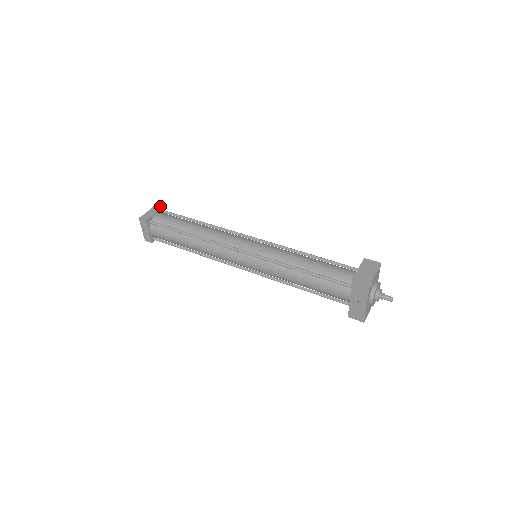
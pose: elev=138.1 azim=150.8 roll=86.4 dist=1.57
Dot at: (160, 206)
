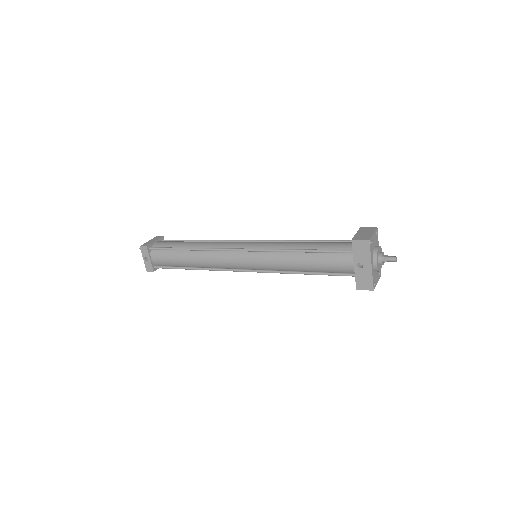
Dot at: (160, 237)
